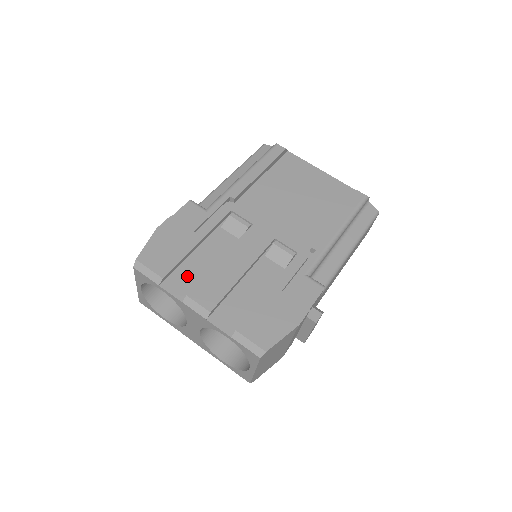
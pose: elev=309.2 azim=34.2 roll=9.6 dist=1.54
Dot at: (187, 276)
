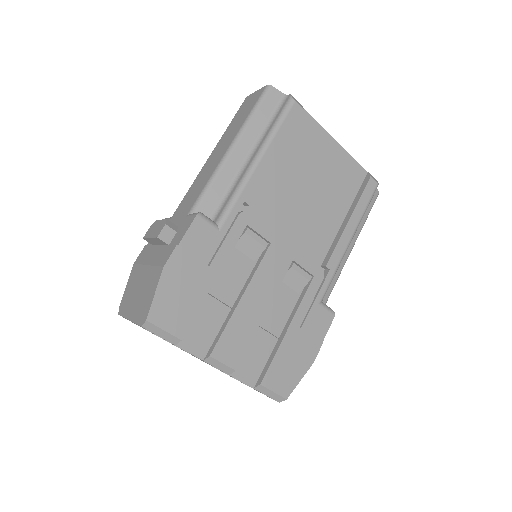
Dot at: (204, 326)
